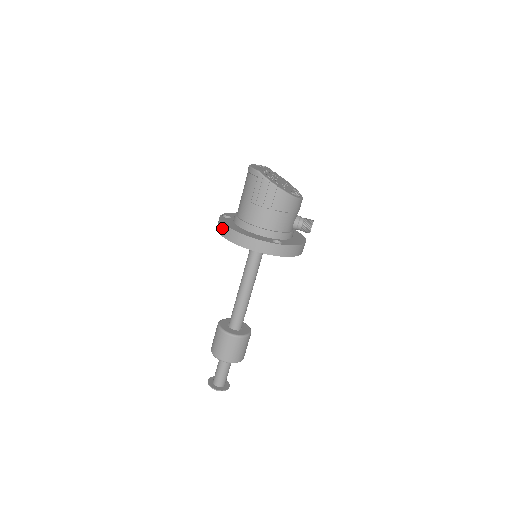
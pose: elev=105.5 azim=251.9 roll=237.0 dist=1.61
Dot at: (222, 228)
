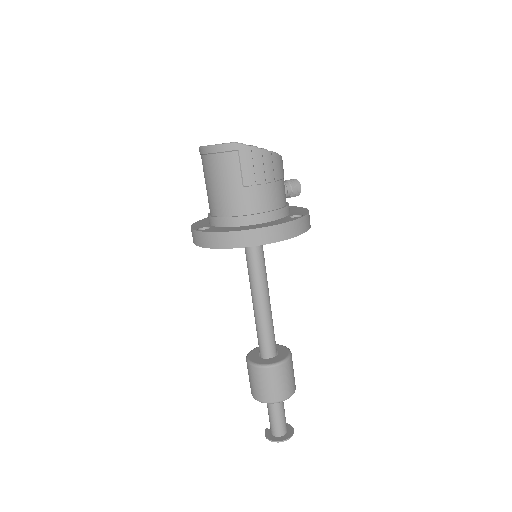
Dot at: (227, 239)
